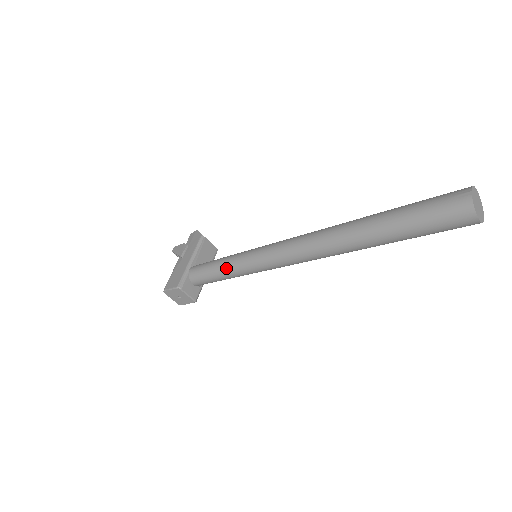
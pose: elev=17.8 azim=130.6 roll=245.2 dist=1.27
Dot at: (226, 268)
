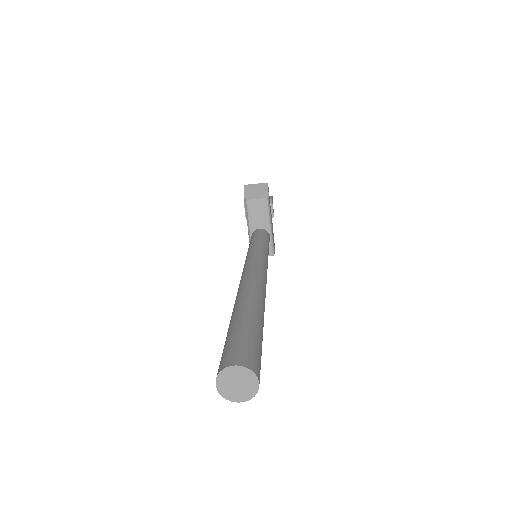
Dot at: occluded
